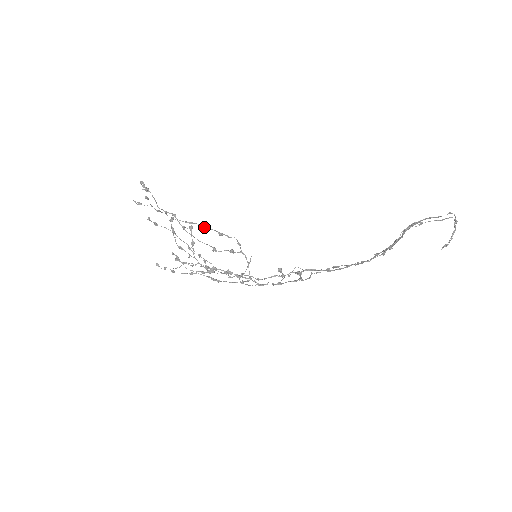
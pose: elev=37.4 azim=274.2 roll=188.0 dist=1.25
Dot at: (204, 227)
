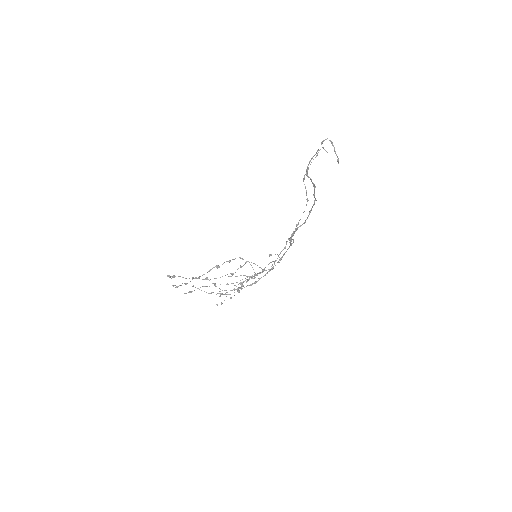
Dot at: (218, 266)
